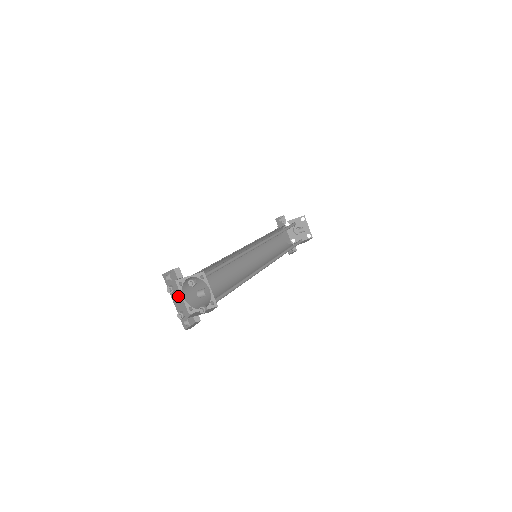
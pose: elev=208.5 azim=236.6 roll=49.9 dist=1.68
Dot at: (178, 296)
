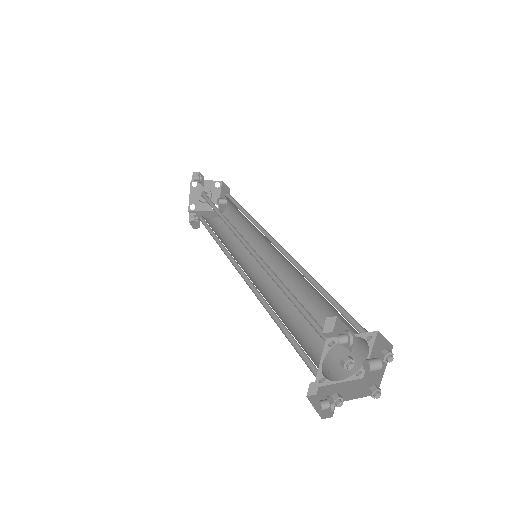
Dot at: occluded
